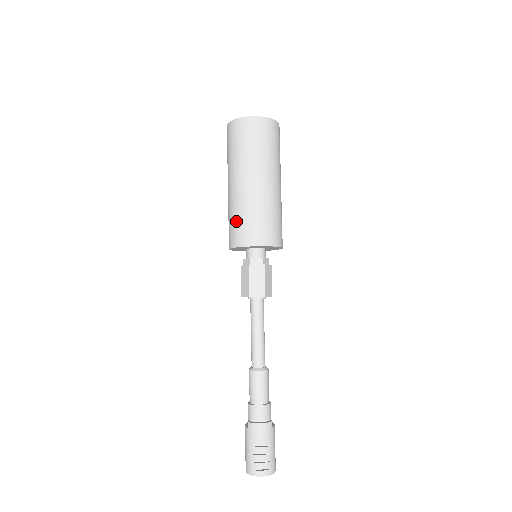
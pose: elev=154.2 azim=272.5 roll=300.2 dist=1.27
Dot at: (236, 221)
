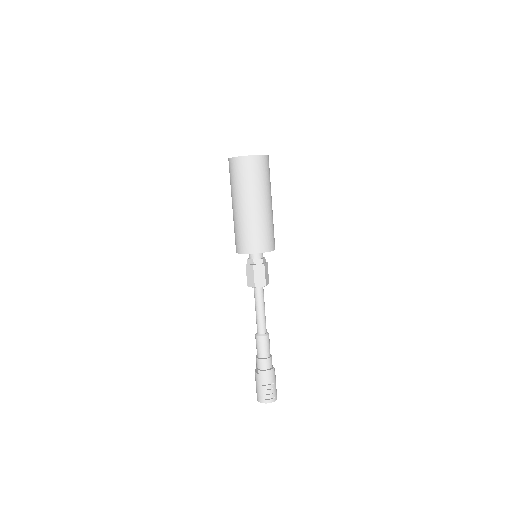
Dot at: (243, 235)
